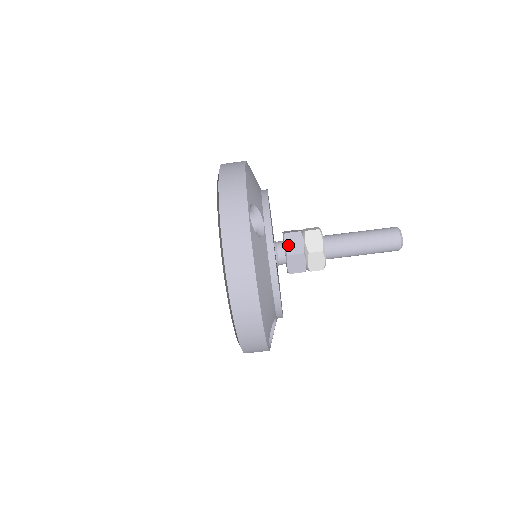
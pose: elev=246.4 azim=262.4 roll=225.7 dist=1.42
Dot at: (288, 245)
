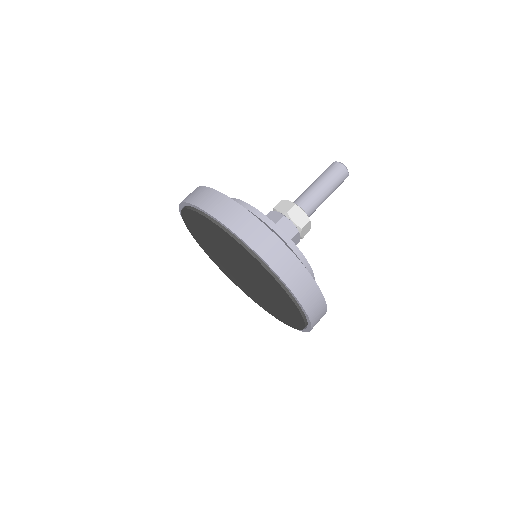
Dot at: occluded
